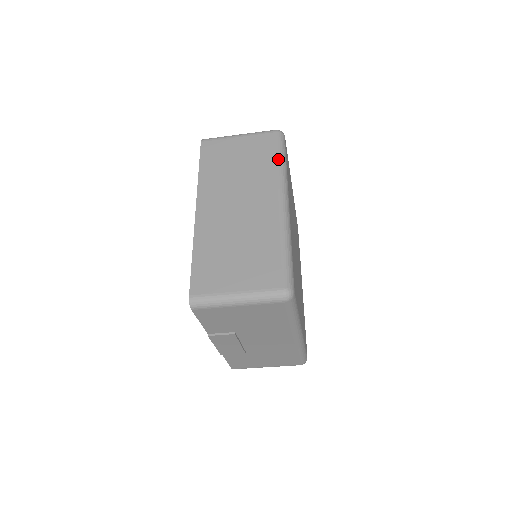
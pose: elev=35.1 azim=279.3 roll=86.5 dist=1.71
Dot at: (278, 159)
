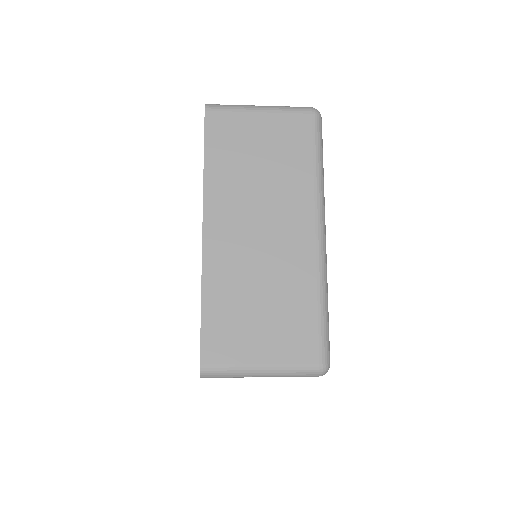
Dot at: (315, 162)
